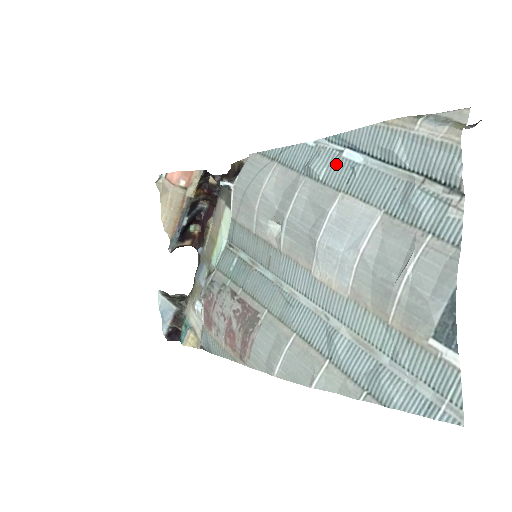
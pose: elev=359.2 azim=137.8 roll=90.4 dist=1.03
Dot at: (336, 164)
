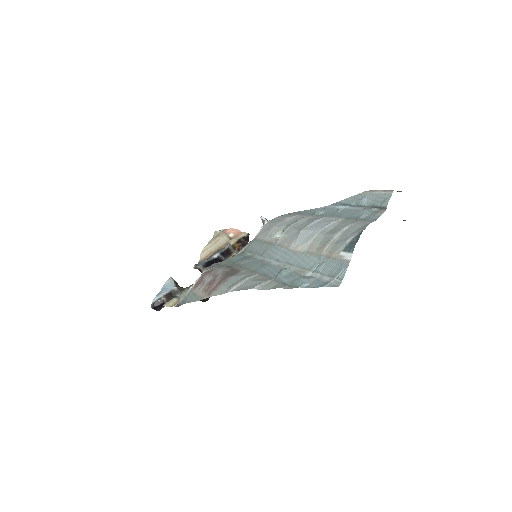
Dot at: (330, 210)
